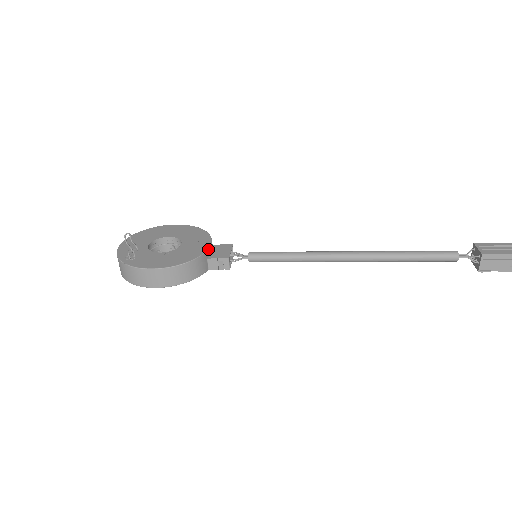
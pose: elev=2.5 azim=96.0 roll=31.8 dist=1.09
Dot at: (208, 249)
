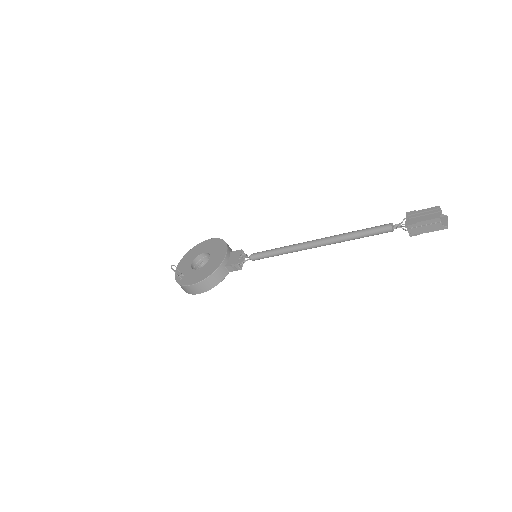
Dot at: (223, 260)
